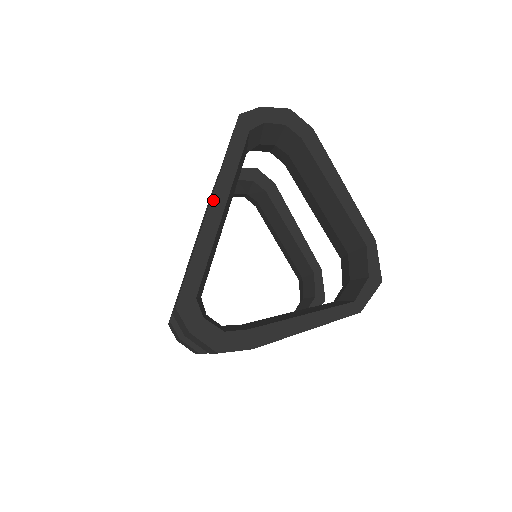
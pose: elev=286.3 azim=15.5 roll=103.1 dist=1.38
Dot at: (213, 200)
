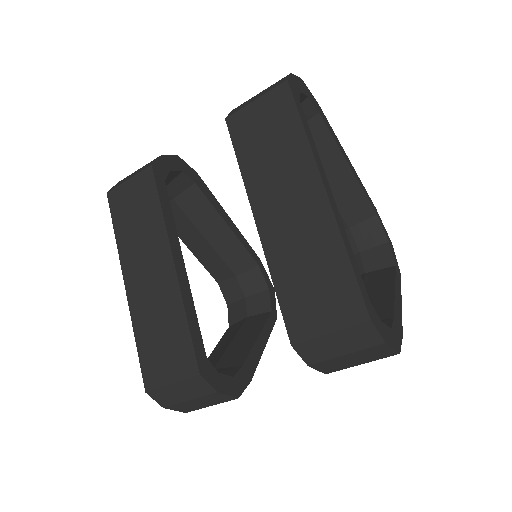
Dot at: (324, 184)
